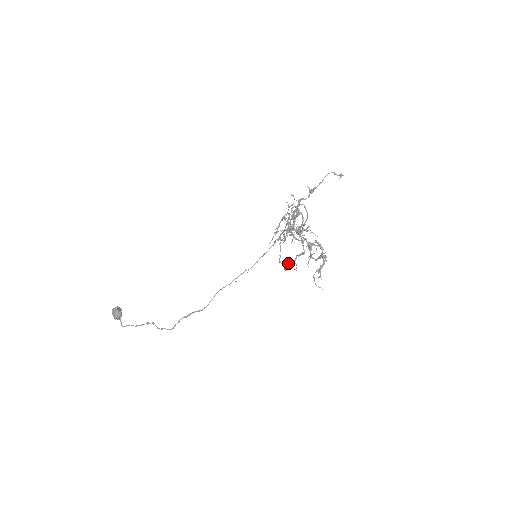
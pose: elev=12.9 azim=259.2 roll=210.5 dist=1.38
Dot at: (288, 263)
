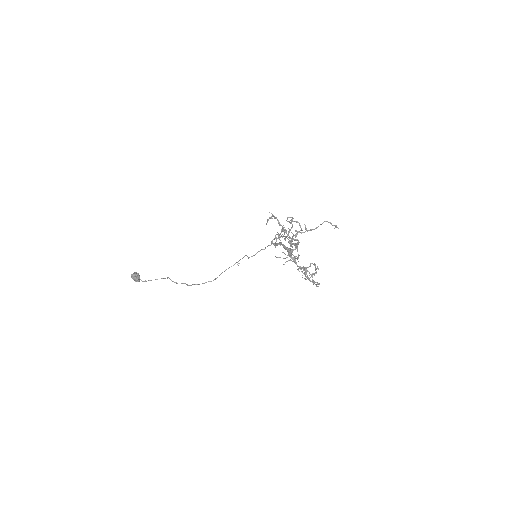
Dot at: occluded
